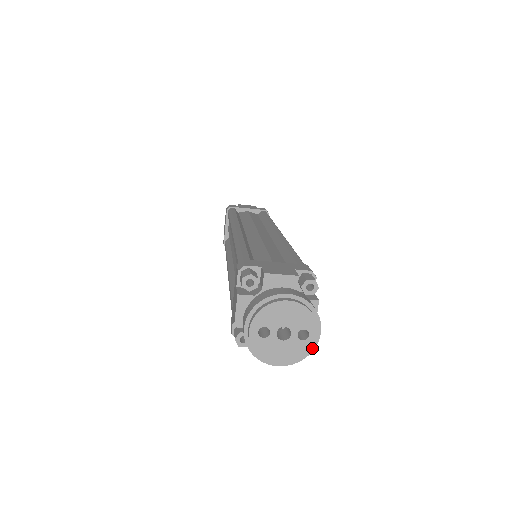
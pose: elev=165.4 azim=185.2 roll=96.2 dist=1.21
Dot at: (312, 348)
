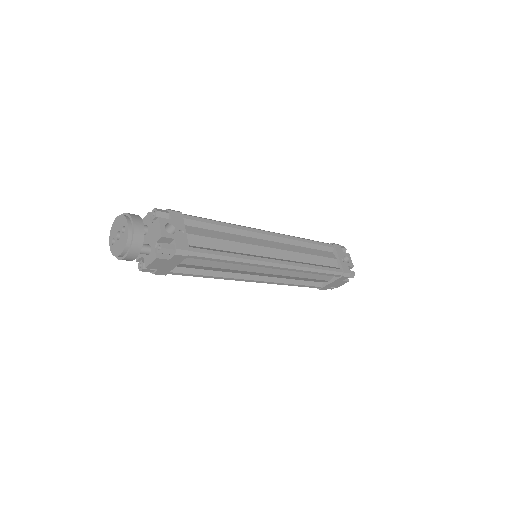
Dot at: (128, 234)
